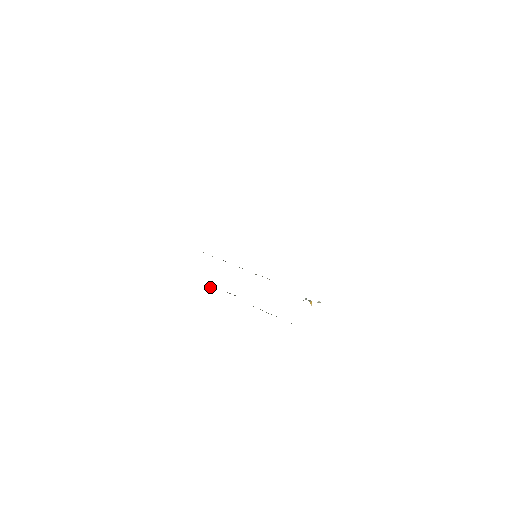
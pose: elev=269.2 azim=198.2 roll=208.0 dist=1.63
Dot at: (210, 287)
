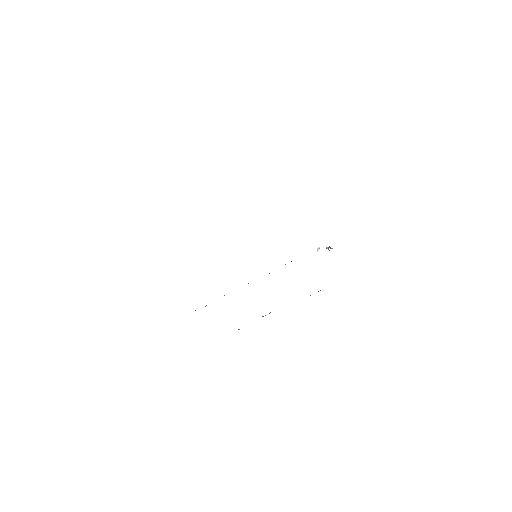
Dot at: occluded
